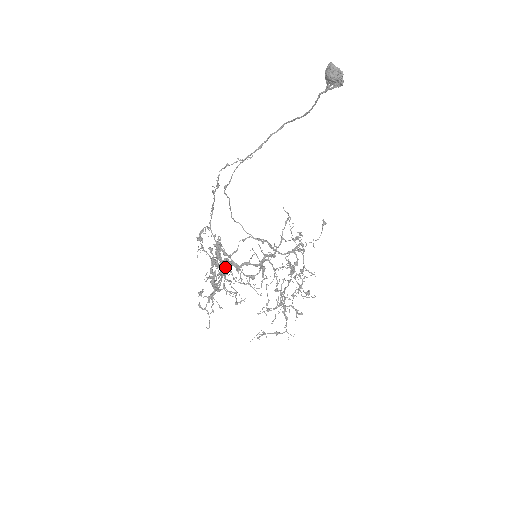
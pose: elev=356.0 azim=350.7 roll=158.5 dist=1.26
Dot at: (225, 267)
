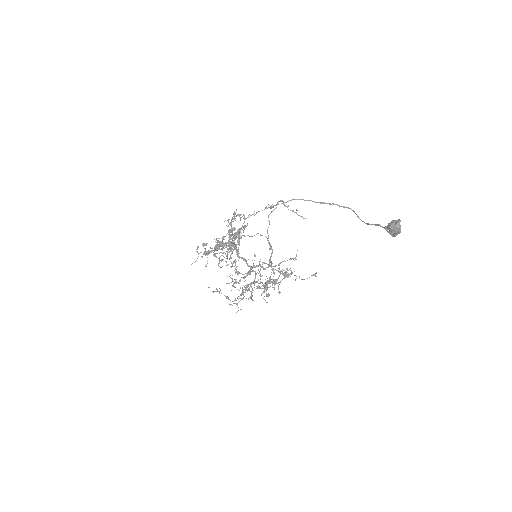
Dot at: (230, 251)
